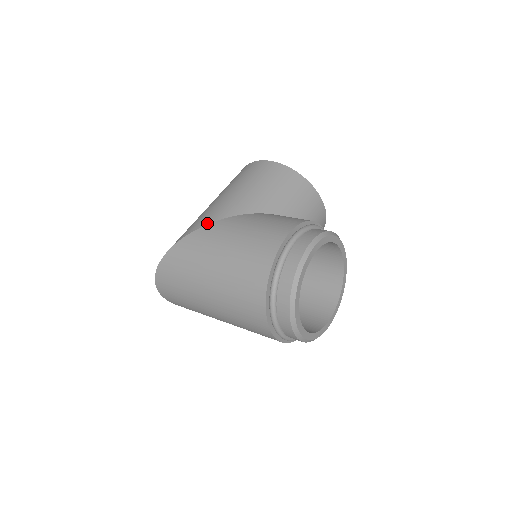
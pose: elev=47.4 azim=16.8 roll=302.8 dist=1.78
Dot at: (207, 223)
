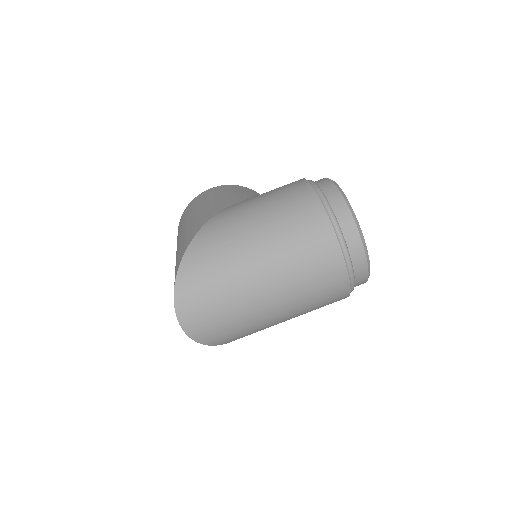
Dot at: (211, 216)
